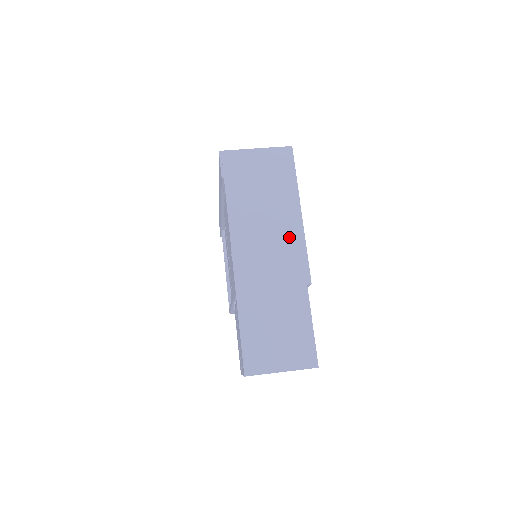
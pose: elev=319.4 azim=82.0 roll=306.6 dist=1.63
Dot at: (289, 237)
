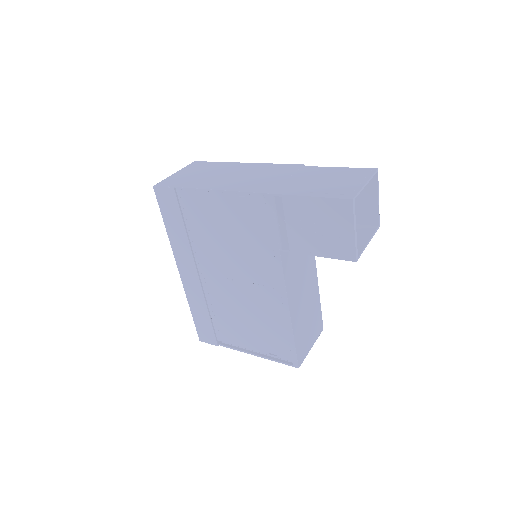
Dot at: (257, 169)
